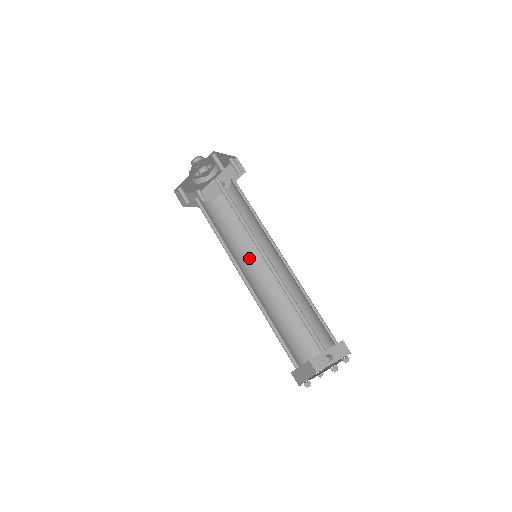
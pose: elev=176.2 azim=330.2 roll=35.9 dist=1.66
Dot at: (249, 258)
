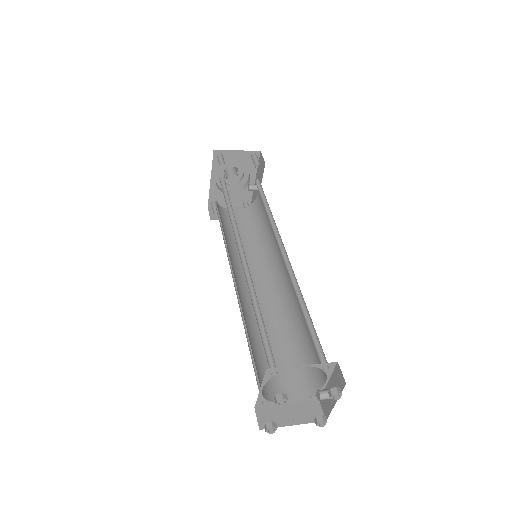
Dot at: (267, 263)
